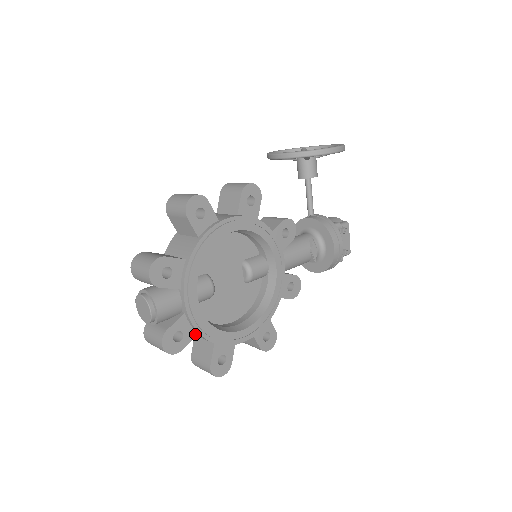
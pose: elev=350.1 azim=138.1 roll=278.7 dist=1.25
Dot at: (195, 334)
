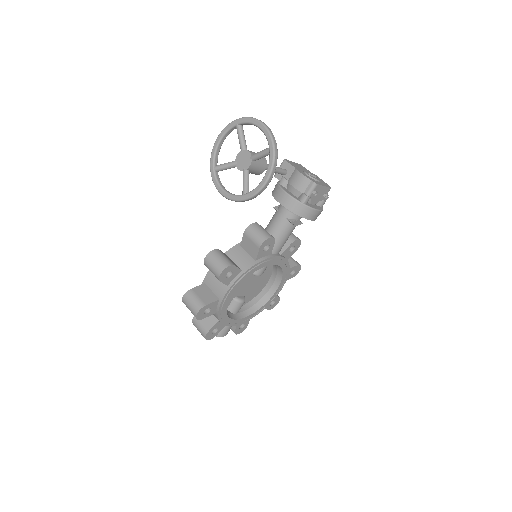
Dot at: occluded
